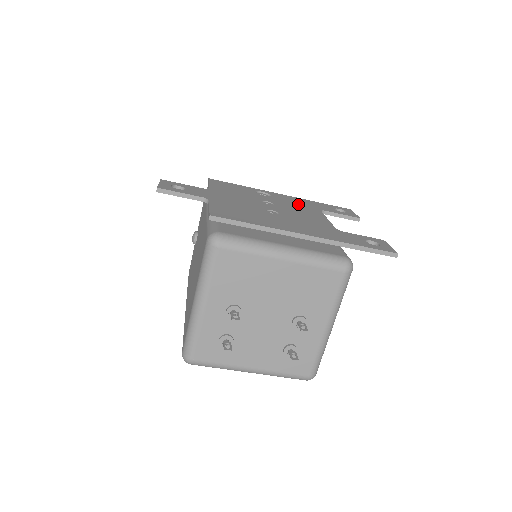
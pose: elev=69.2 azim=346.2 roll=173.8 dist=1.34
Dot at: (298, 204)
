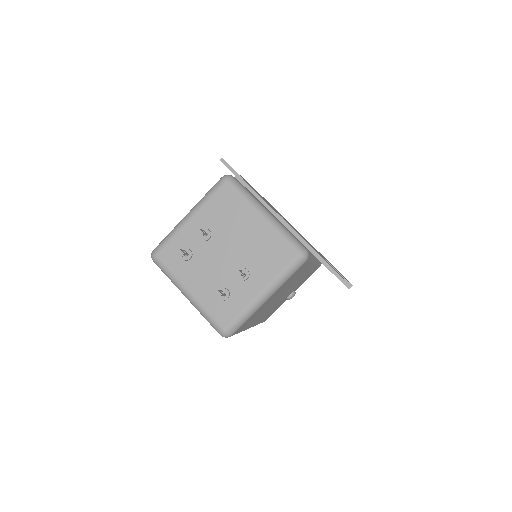
Dot at: occluded
